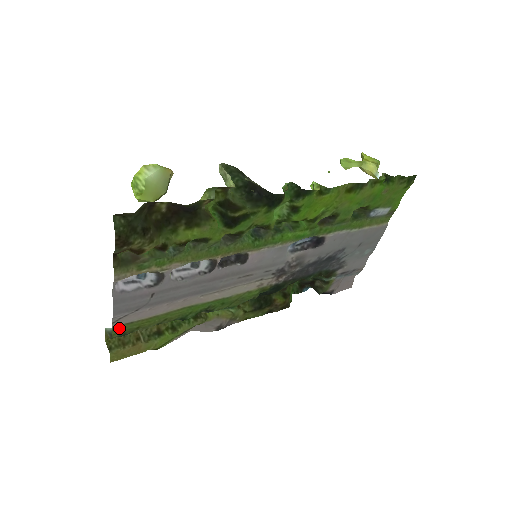
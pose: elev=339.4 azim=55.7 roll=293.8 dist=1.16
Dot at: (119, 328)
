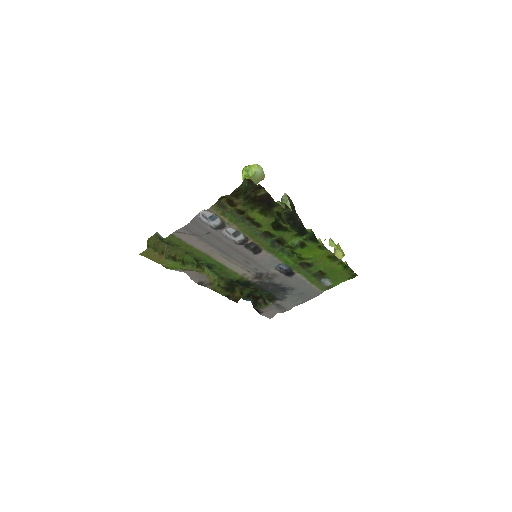
Dot at: (173, 237)
